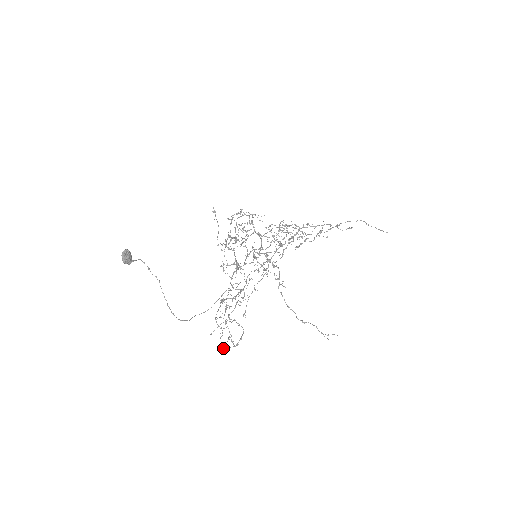
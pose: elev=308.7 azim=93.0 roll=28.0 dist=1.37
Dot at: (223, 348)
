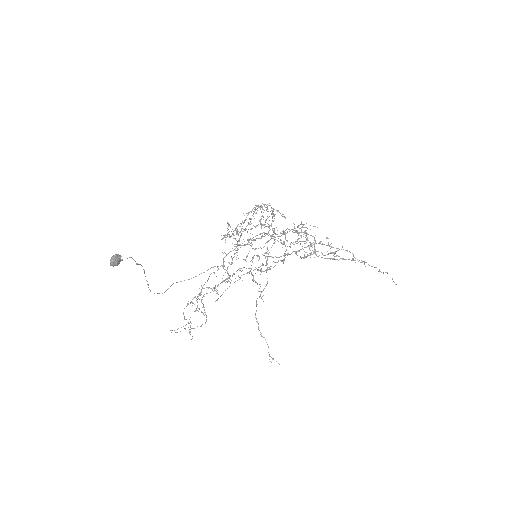
Dot at: (180, 331)
